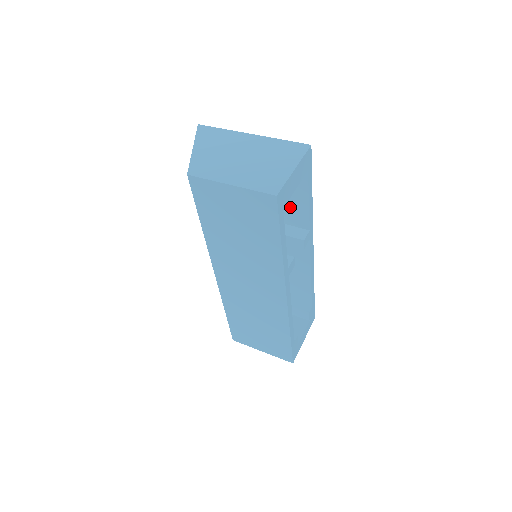
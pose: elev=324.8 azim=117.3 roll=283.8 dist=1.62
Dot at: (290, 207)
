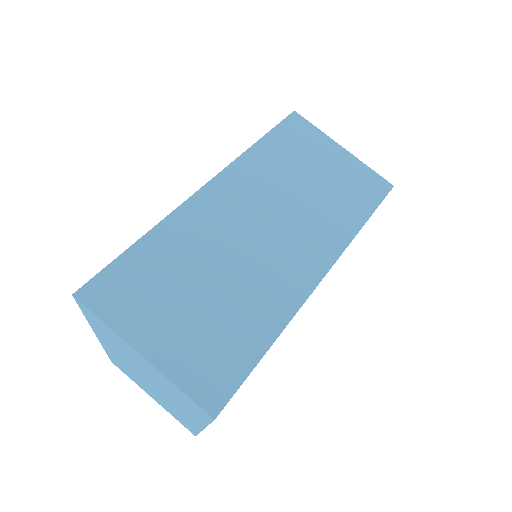
Dot at: occluded
